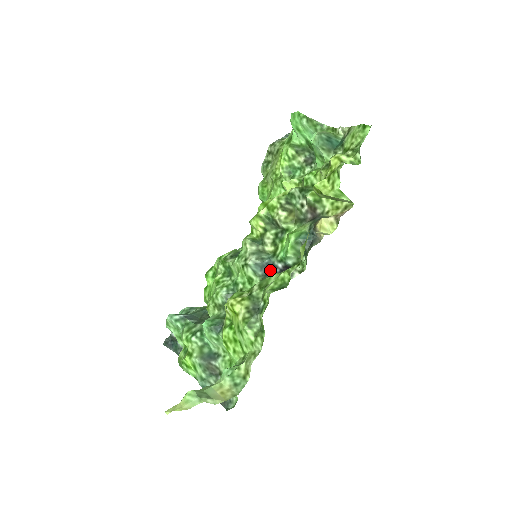
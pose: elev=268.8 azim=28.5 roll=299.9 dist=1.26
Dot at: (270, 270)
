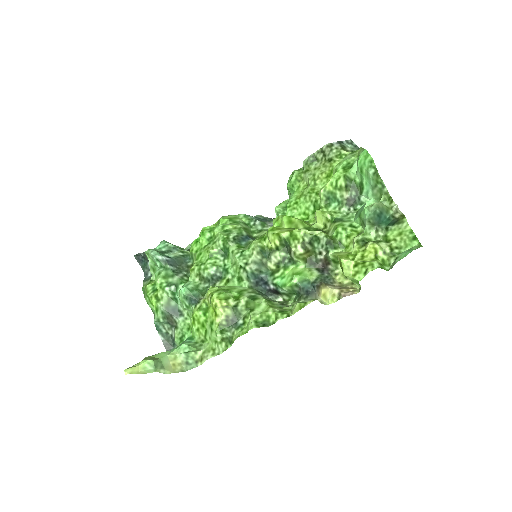
Dot at: (262, 284)
